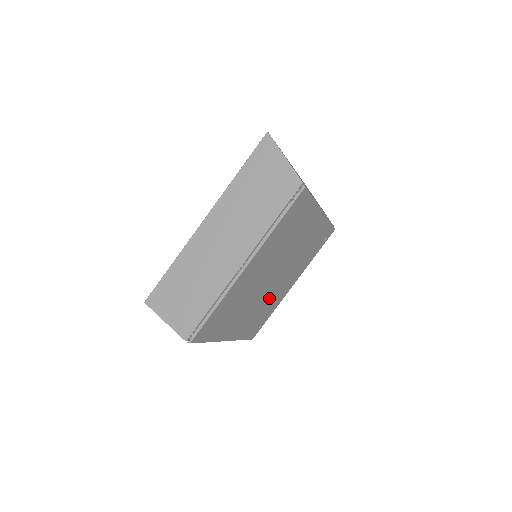
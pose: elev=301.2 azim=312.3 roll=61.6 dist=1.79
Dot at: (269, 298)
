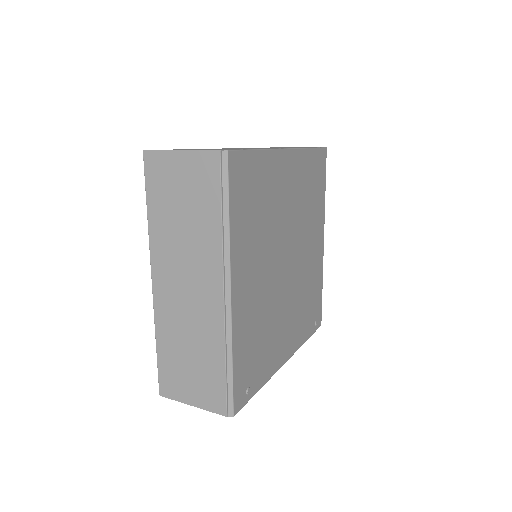
Dot at: (272, 314)
